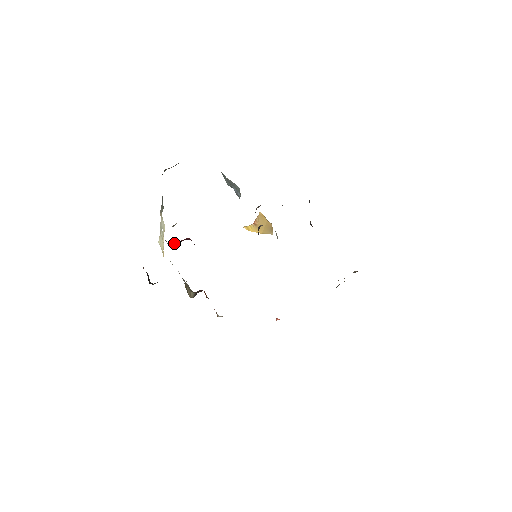
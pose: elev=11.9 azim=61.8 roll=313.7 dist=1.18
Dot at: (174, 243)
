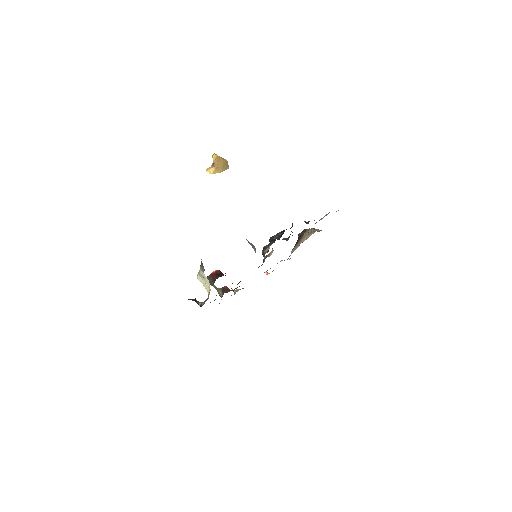
Dot at: occluded
